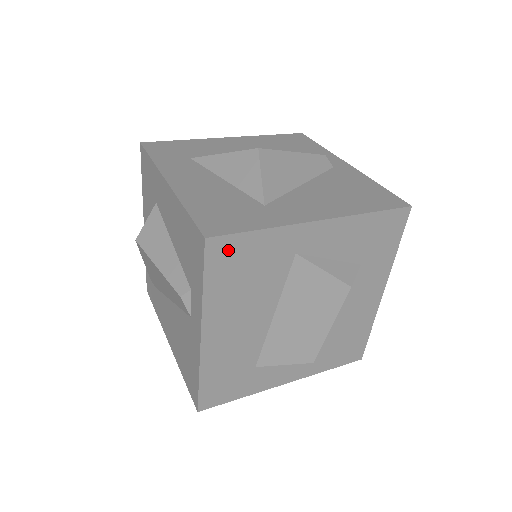
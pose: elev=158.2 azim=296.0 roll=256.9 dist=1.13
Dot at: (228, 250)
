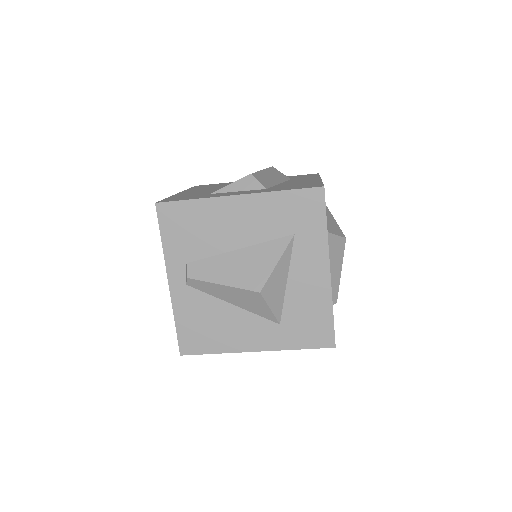
Dot at: occluded
